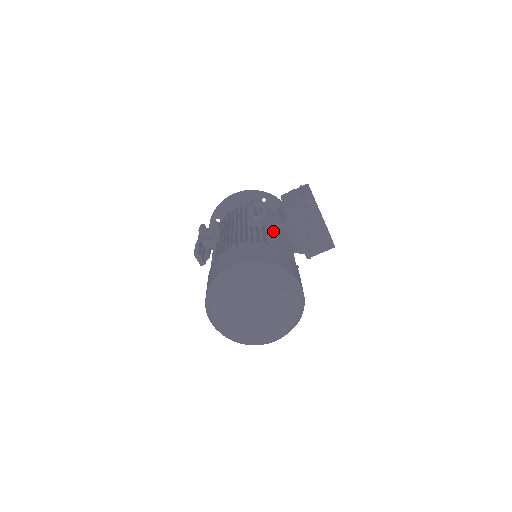
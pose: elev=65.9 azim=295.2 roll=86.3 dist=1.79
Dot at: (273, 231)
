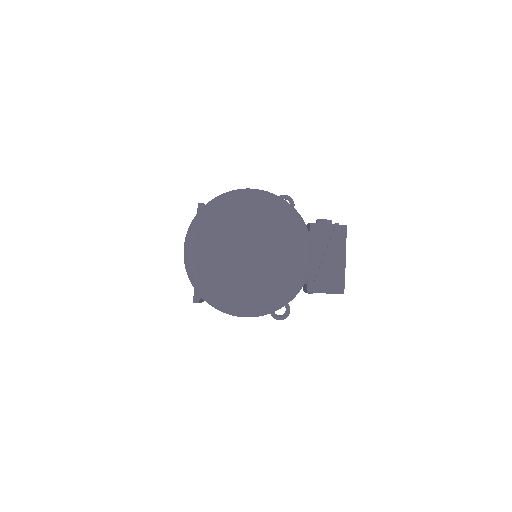
Dot at: occluded
